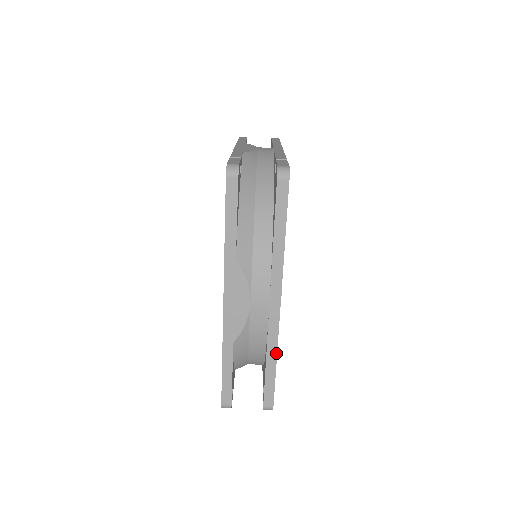
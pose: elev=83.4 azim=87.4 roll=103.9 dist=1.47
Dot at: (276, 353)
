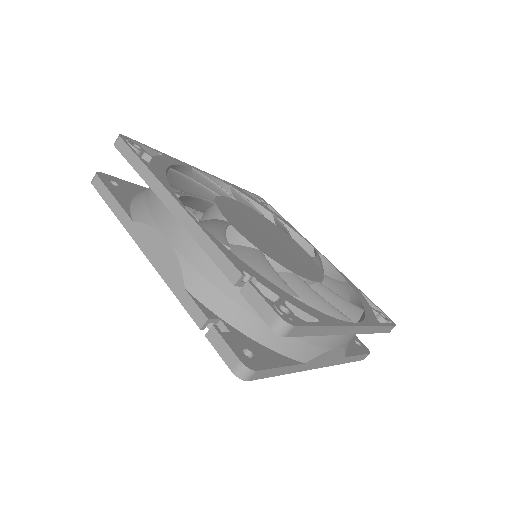
Dot at: (376, 327)
